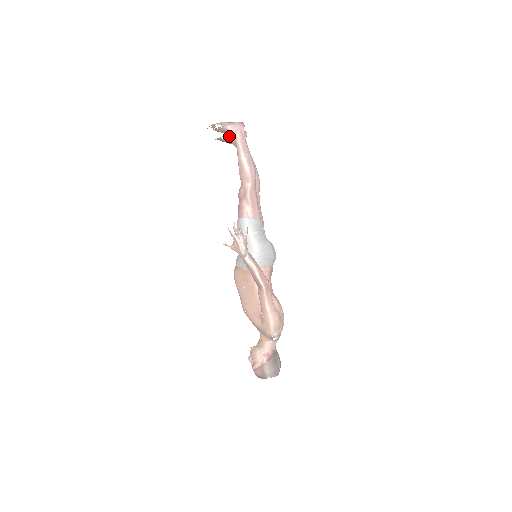
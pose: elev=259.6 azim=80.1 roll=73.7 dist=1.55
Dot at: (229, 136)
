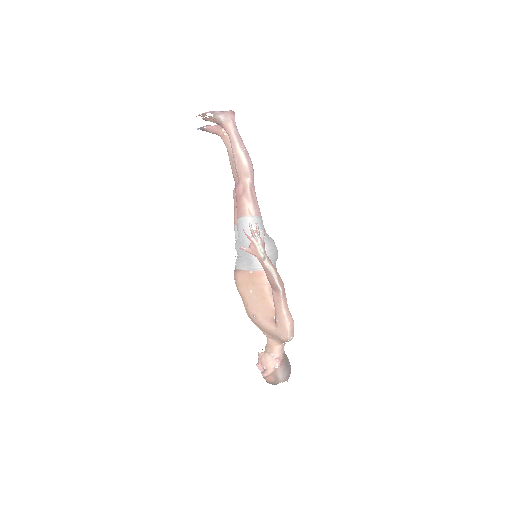
Dot at: occluded
